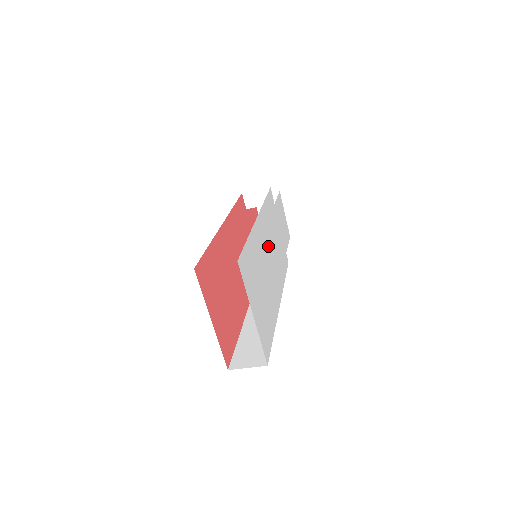
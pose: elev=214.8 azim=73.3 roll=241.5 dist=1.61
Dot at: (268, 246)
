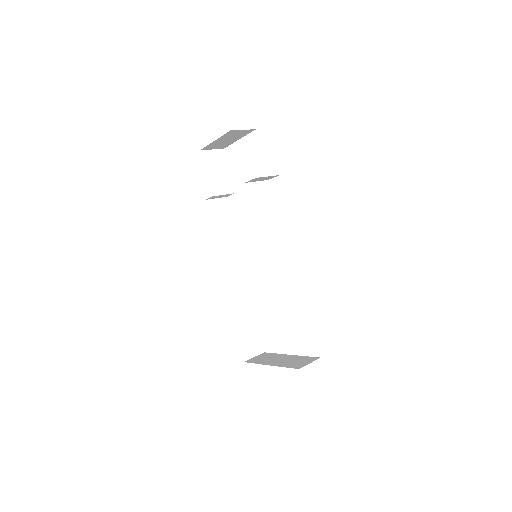
Dot at: occluded
